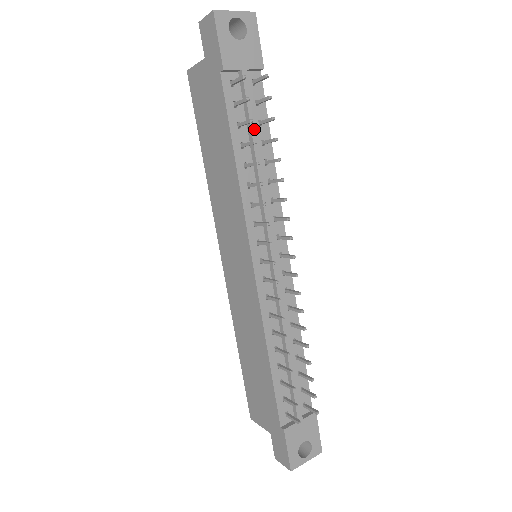
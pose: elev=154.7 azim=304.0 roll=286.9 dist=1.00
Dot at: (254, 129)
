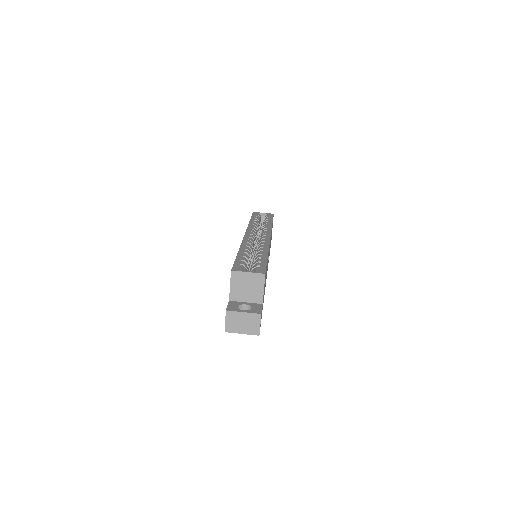
Dot at: occluded
